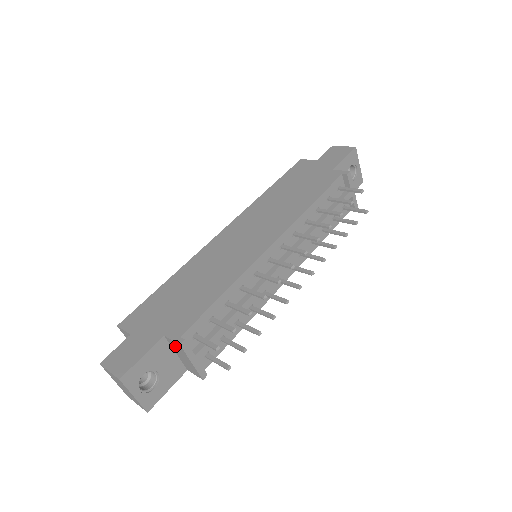
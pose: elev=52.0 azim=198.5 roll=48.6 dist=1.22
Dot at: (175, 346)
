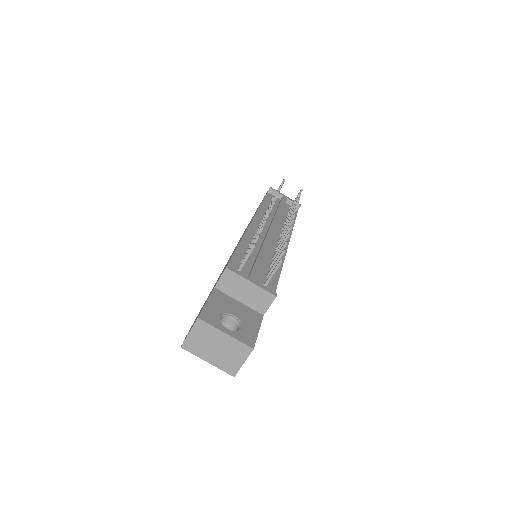
Dot at: (228, 284)
